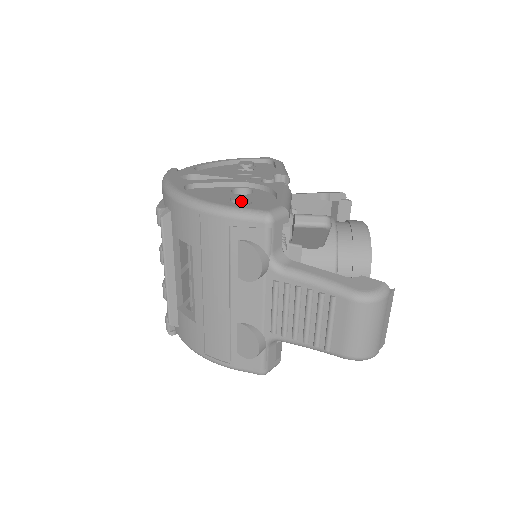
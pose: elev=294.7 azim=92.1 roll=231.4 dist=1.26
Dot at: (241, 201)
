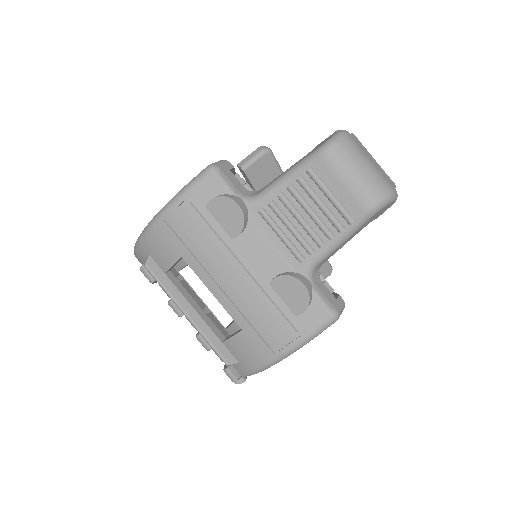
Dot at: occluded
